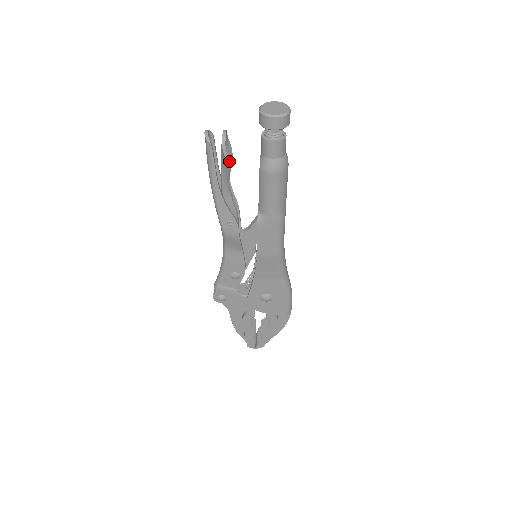
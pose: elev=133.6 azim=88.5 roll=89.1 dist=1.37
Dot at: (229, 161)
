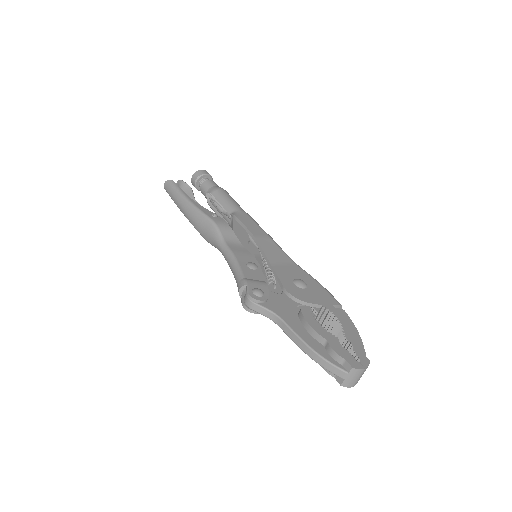
Dot at: (189, 186)
